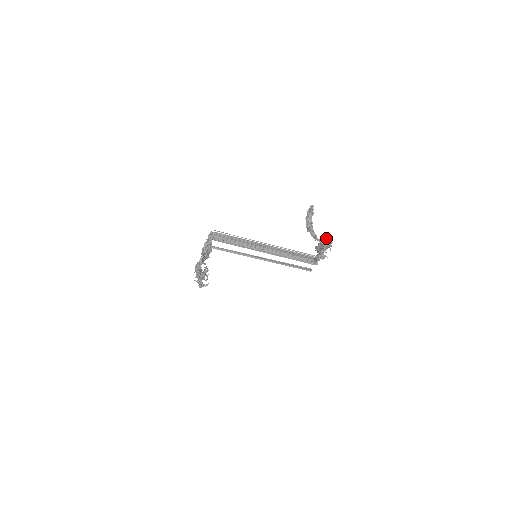
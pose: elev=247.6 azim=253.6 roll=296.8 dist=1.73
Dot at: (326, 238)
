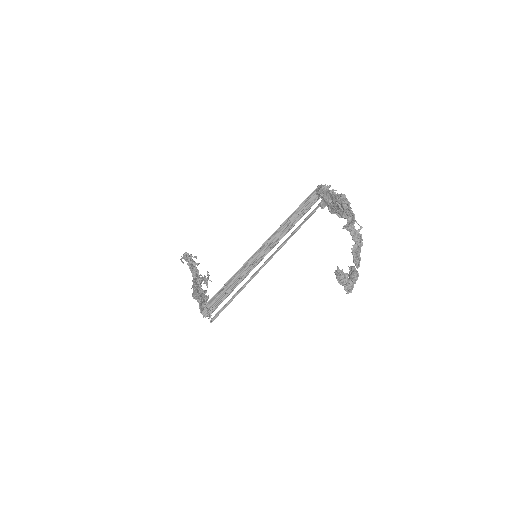
Dot at: (337, 203)
